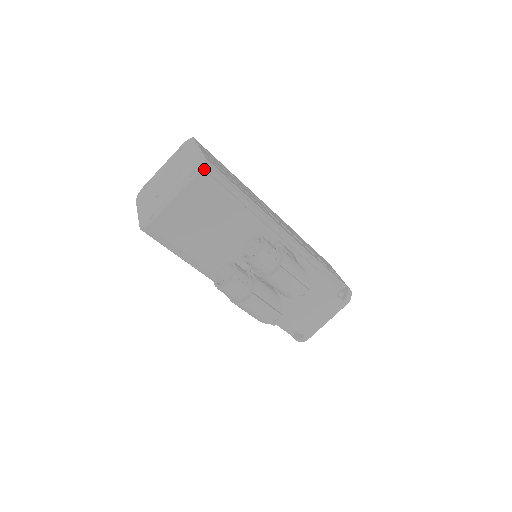
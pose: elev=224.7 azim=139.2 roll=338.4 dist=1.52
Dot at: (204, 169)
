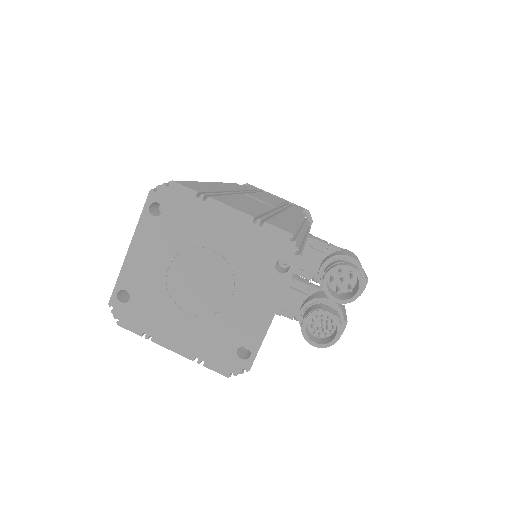
Dot at: (297, 250)
